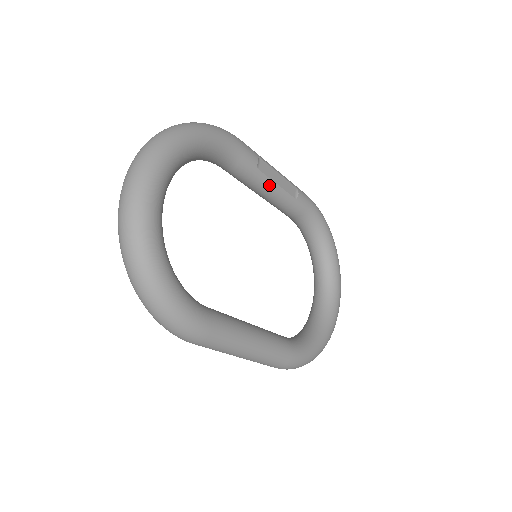
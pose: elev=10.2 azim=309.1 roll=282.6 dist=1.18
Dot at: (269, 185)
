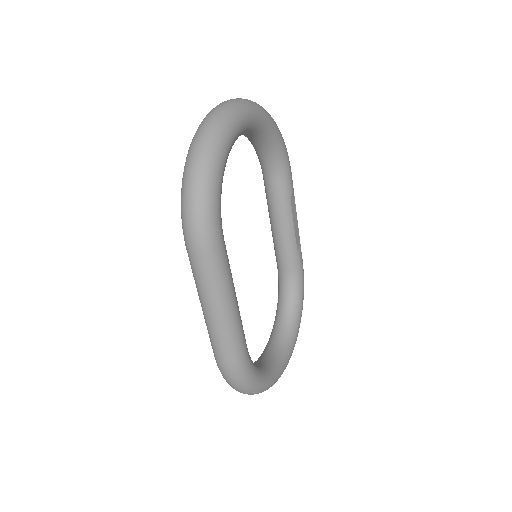
Dot at: (289, 219)
